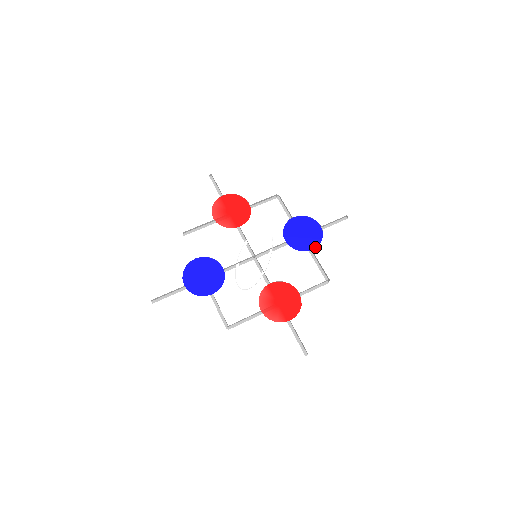
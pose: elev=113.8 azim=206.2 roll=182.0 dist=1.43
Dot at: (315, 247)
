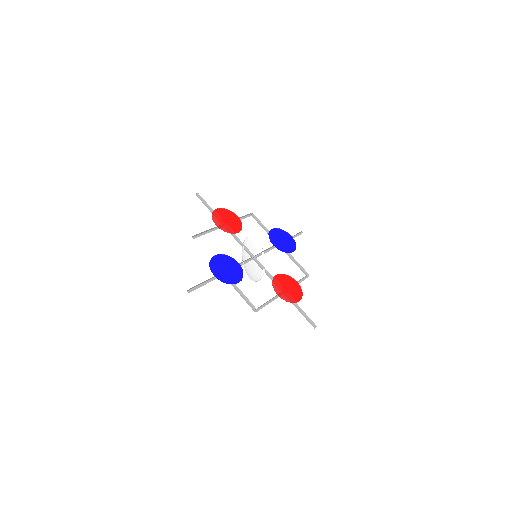
Dot at: (294, 250)
